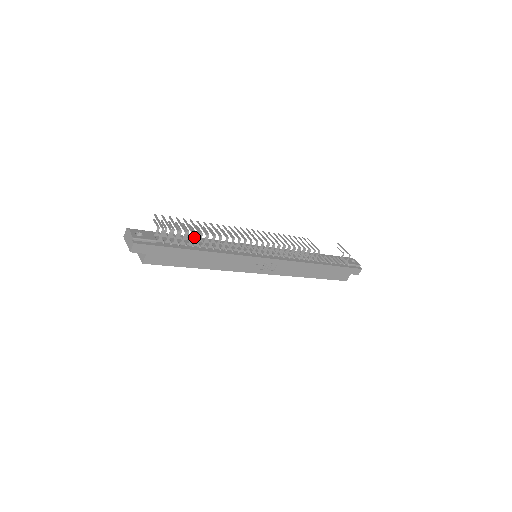
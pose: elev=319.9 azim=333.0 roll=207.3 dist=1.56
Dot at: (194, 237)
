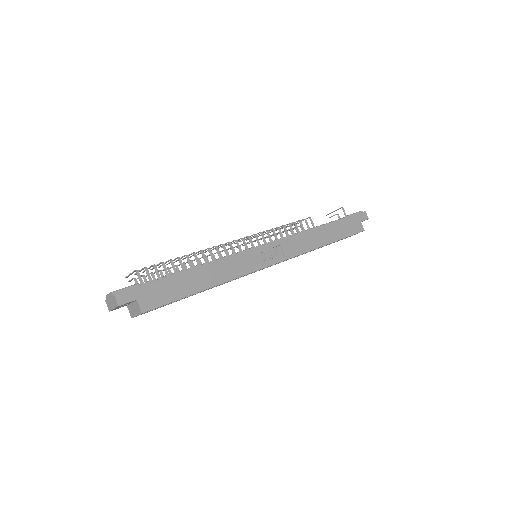
Dot at: (178, 270)
